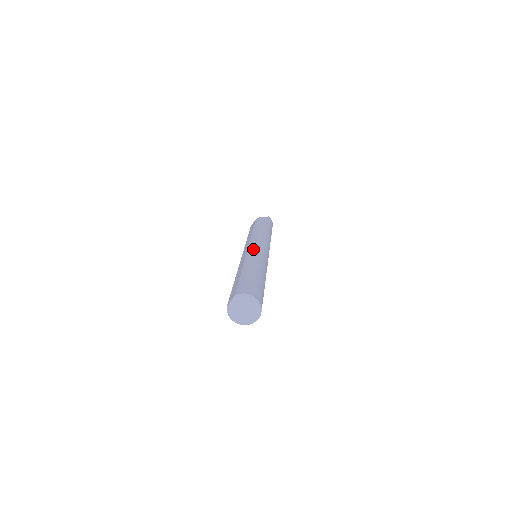
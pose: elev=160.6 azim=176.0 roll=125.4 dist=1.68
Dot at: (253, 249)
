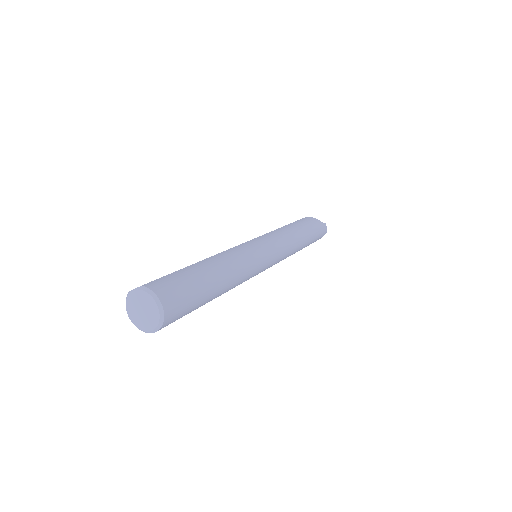
Dot at: (249, 246)
